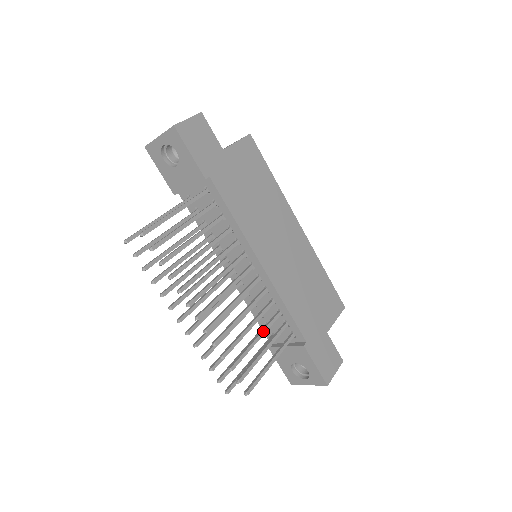
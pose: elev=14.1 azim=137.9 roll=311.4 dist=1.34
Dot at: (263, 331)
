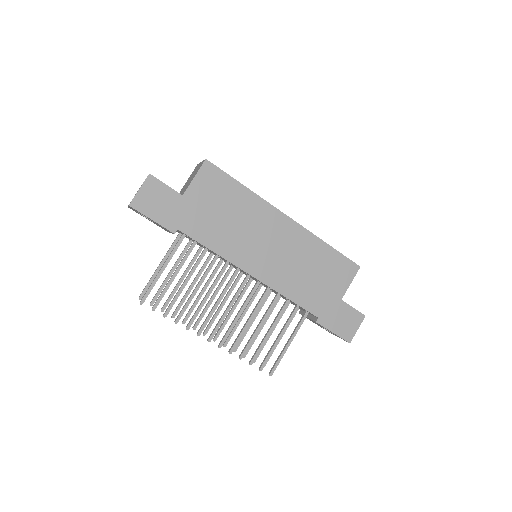
Dot at: (274, 323)
